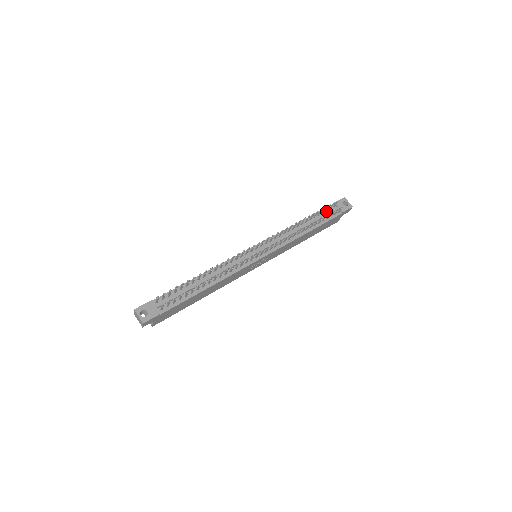
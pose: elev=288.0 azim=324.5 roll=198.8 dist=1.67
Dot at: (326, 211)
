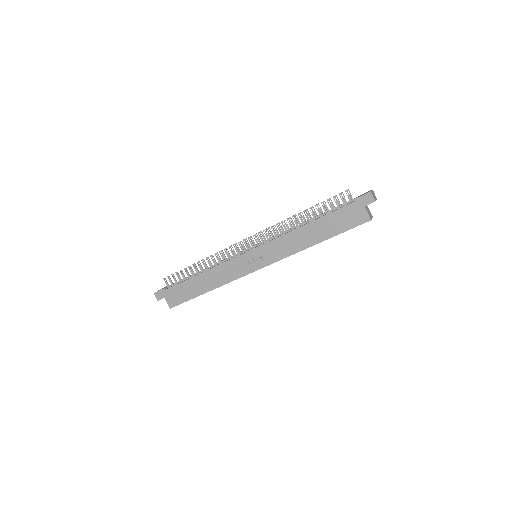
Dot at: occluded
